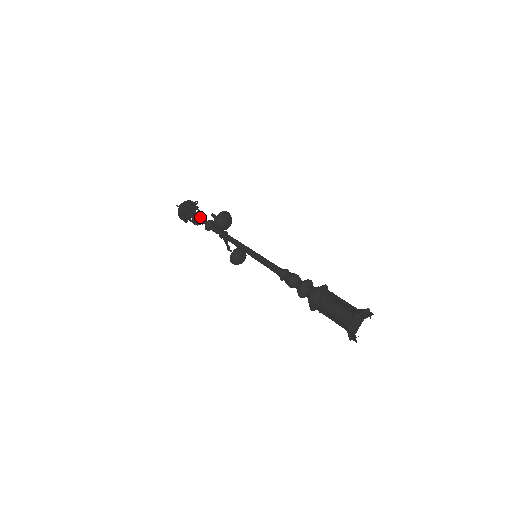
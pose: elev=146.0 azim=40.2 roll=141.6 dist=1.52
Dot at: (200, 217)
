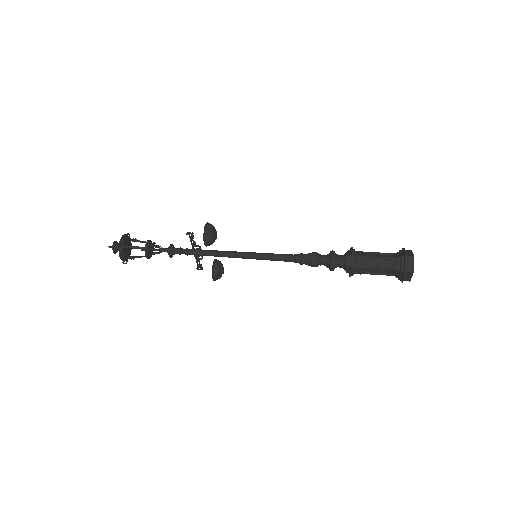
Dot at: (154, 246)
